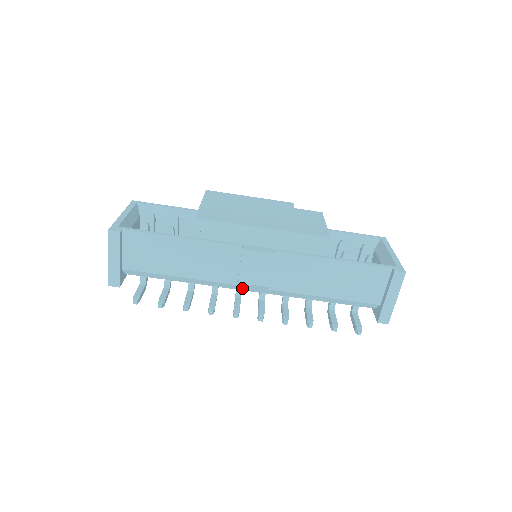
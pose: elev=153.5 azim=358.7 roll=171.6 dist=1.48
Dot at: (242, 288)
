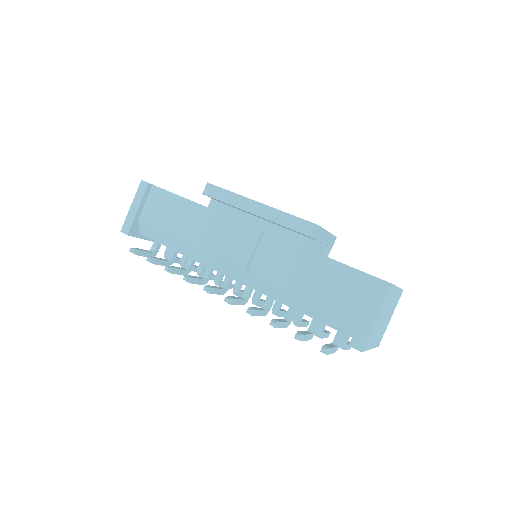
Dot at: (226, 270)
